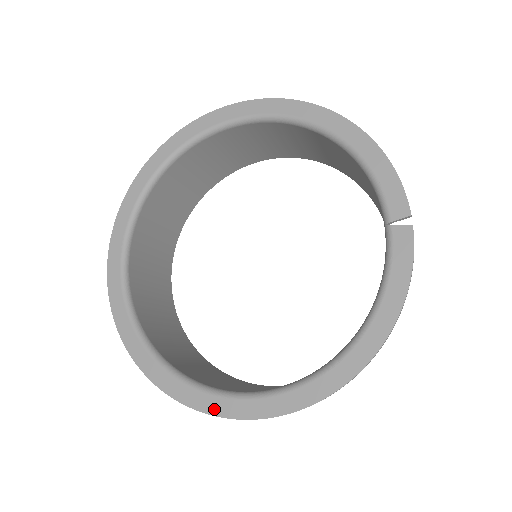
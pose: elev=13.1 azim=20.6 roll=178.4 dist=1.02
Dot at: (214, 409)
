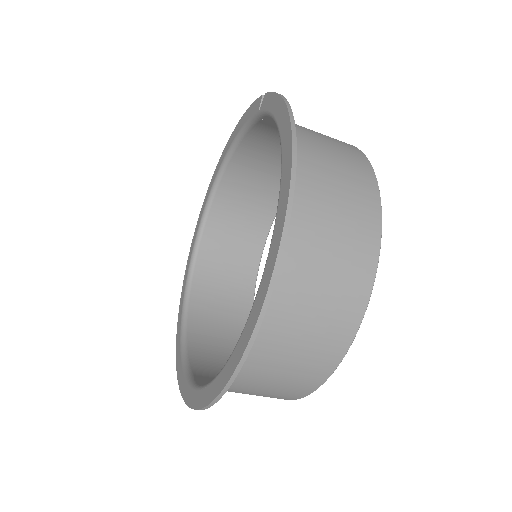
Dot at: (251, 327)
